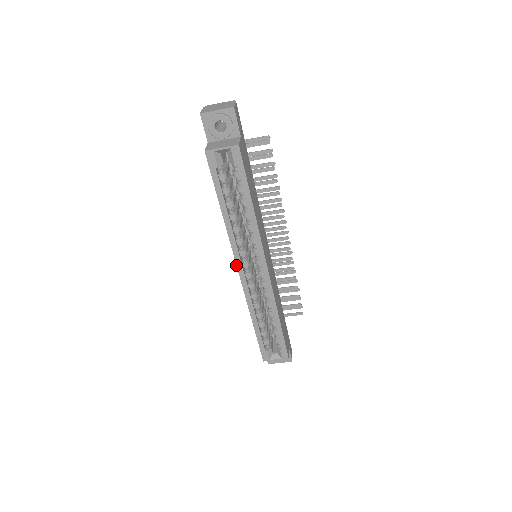
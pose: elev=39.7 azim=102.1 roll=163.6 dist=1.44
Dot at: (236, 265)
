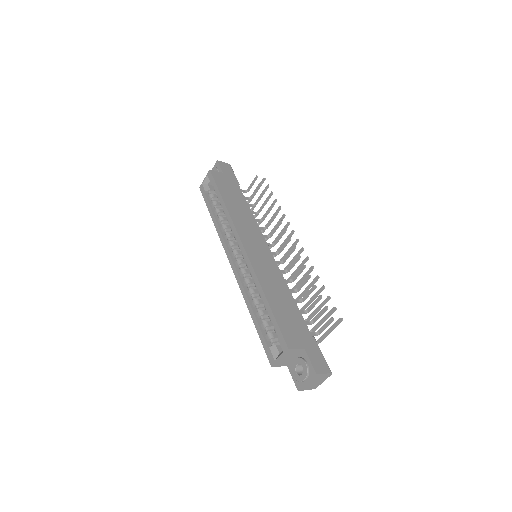
Dot at: (227, 257)
